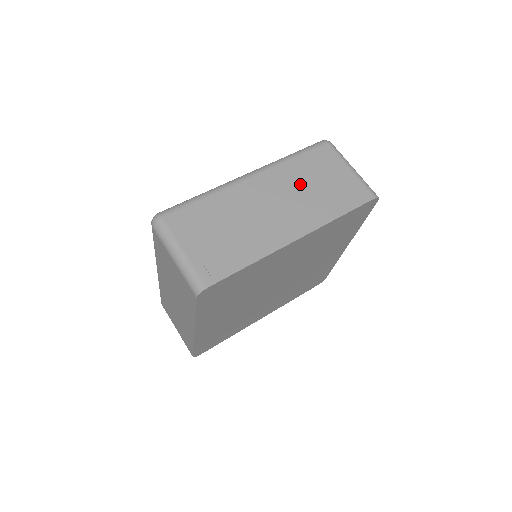
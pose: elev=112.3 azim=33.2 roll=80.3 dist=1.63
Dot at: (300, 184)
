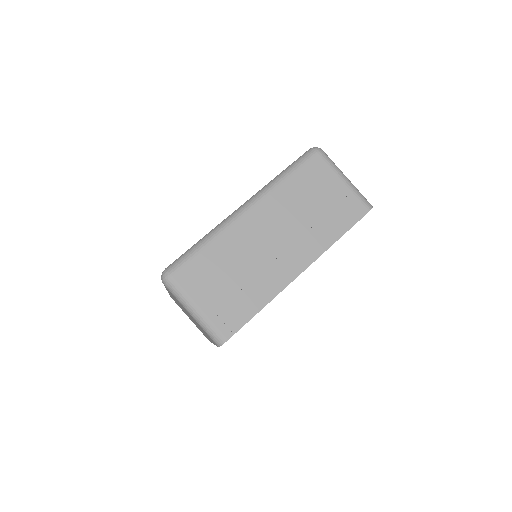
Dot at: (297, 210)
